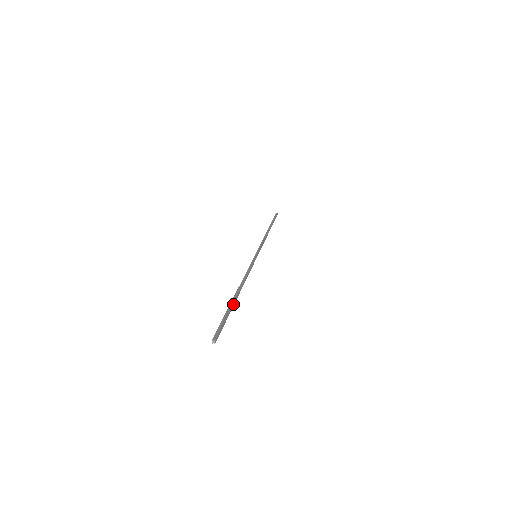
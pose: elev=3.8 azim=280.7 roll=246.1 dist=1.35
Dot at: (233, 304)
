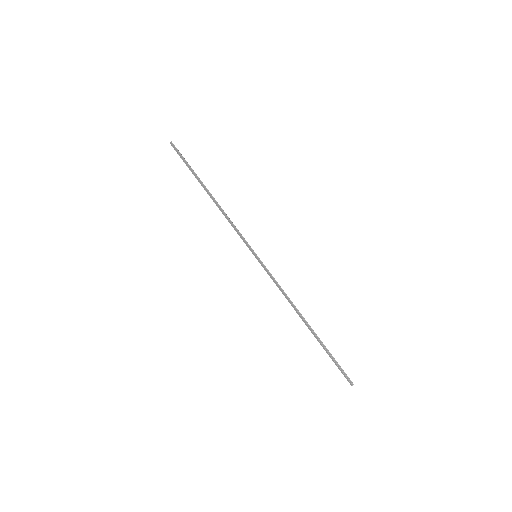
Dot at: occluded
